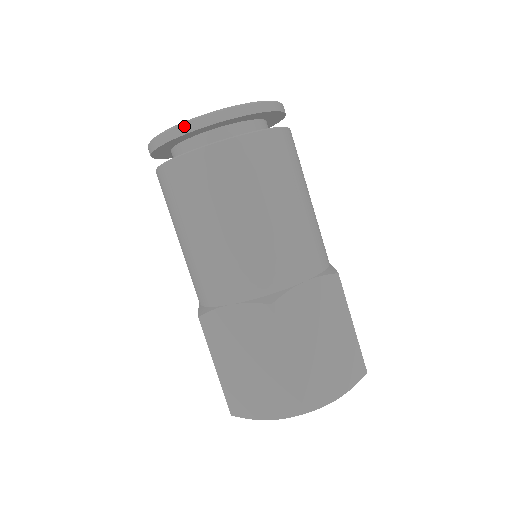
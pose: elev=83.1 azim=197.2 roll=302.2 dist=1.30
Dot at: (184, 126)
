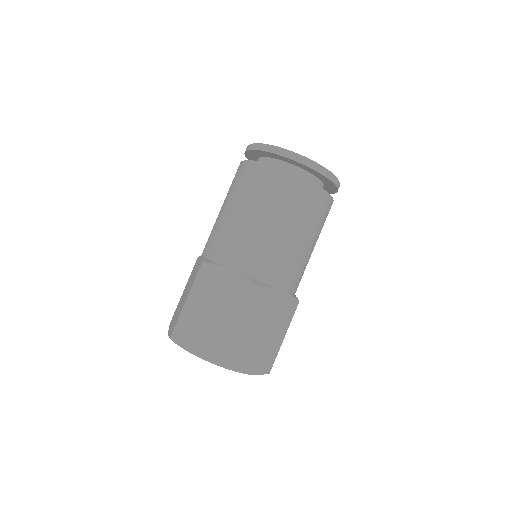
Dot at: (249, 146)
